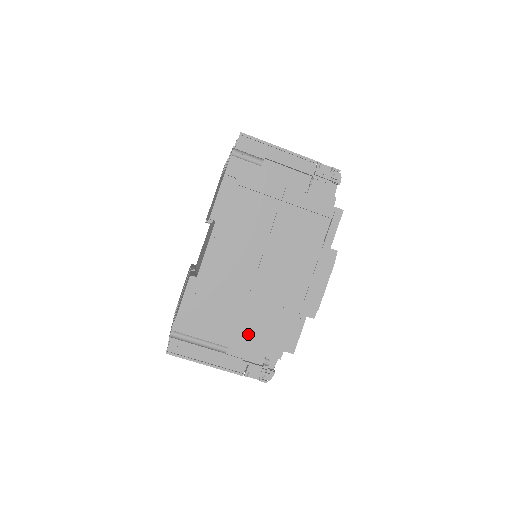
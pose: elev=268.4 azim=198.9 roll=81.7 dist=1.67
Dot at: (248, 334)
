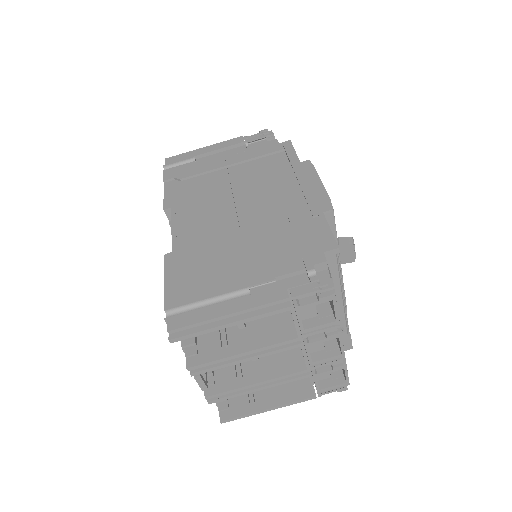
Dot at: (265, 262)
